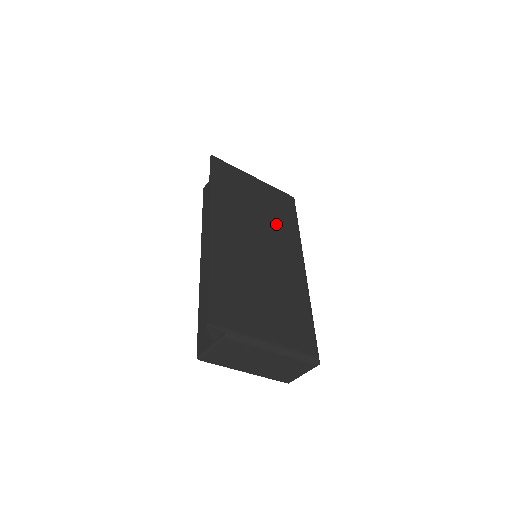
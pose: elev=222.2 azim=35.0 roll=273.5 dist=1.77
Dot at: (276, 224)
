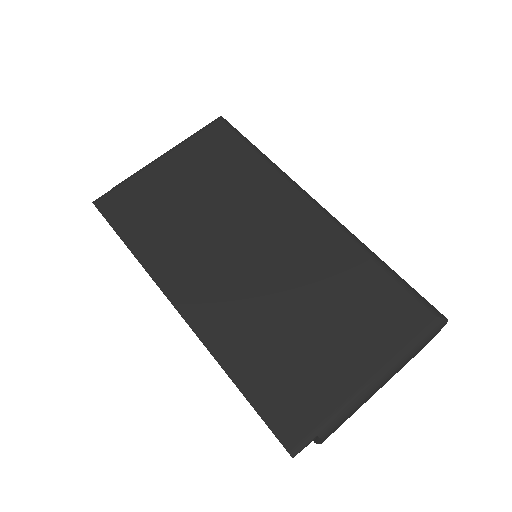
Dot at: (236, 191)
